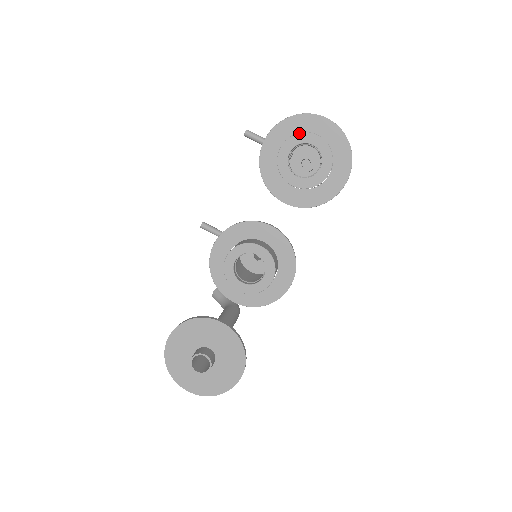
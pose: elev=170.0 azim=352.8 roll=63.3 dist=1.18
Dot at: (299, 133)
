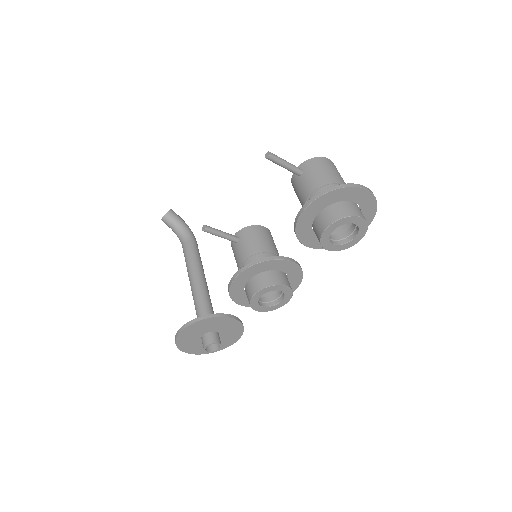
Dot at: (348, 217)
